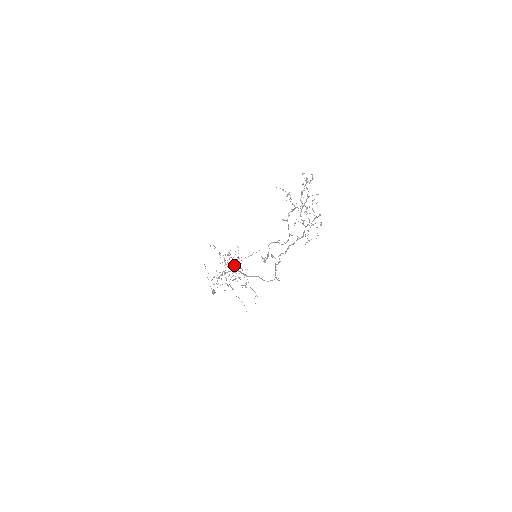
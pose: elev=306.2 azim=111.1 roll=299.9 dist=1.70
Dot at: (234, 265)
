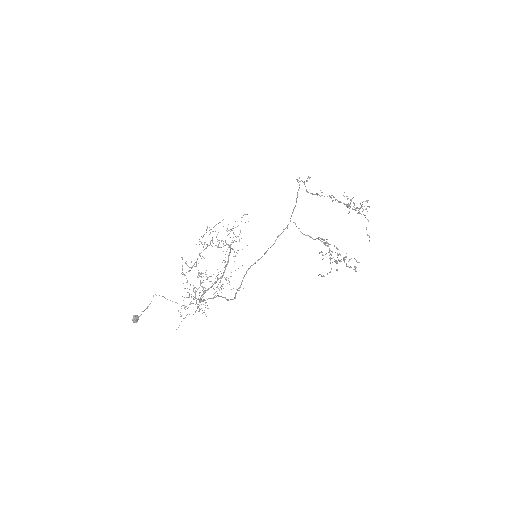
Dot at: occluded
